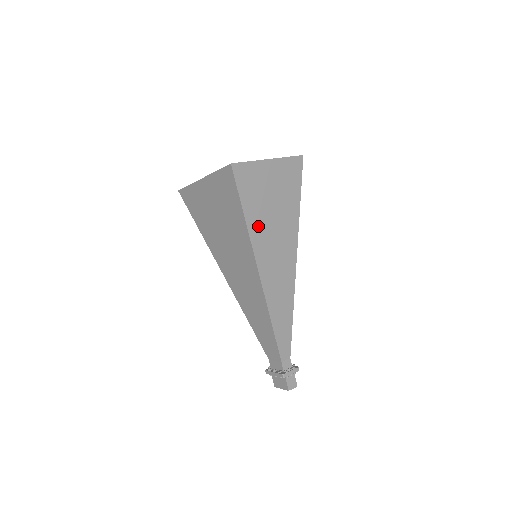
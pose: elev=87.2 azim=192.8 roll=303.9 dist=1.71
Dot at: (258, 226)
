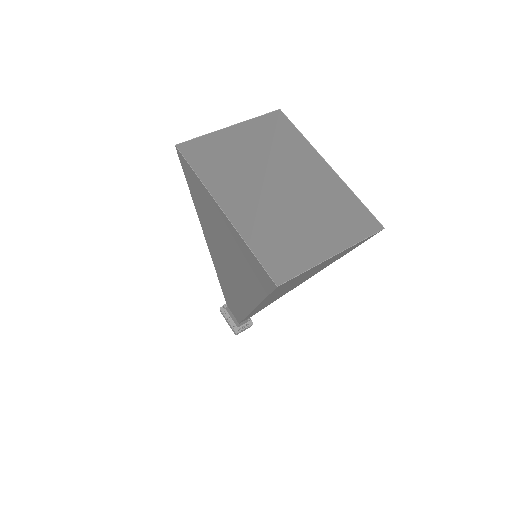
Dot at: (275, 294)
